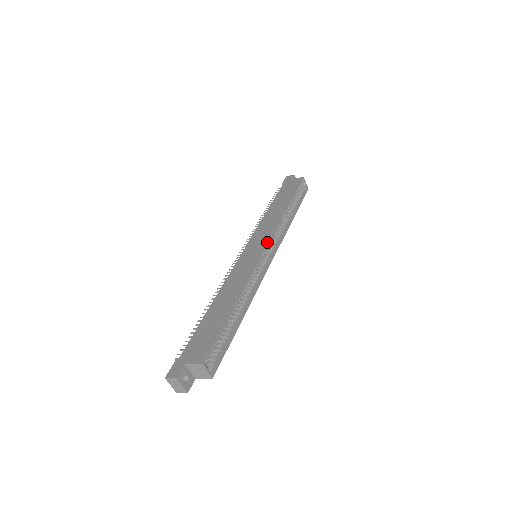
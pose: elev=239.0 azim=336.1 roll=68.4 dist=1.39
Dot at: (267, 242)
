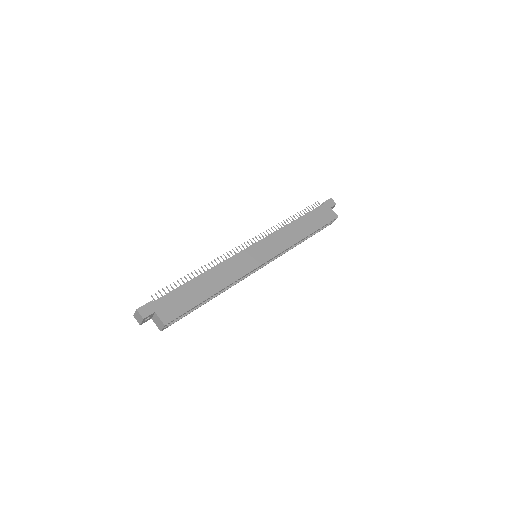
Dot at: (271, 258)
